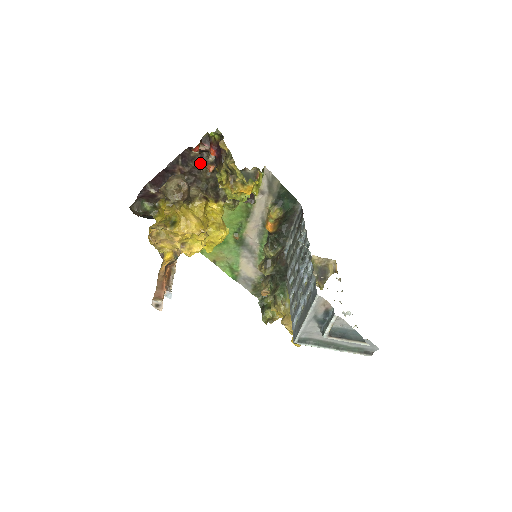
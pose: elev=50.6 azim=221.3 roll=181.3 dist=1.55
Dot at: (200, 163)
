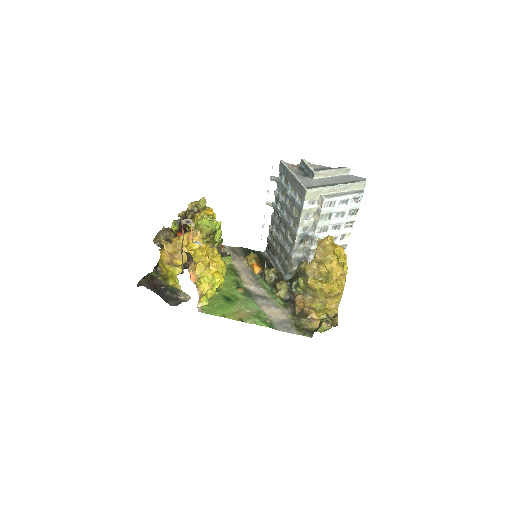
Dot at: occluded
